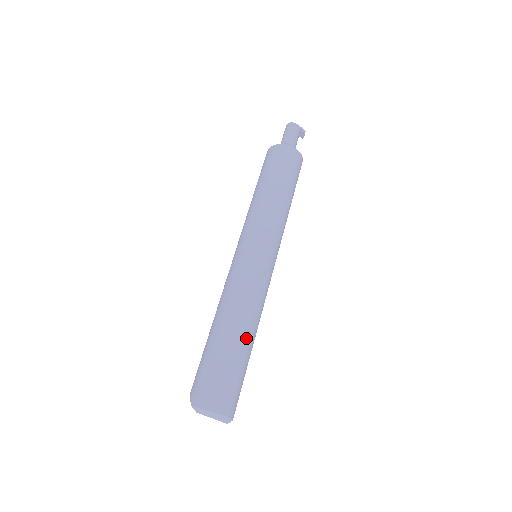
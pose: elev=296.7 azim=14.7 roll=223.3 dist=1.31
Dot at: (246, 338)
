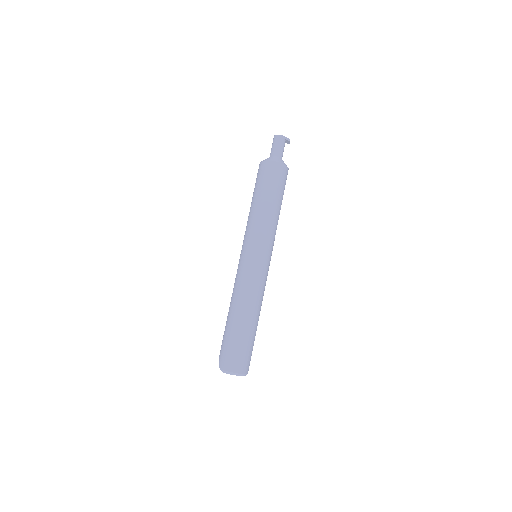
Dot at: (252, 321)
